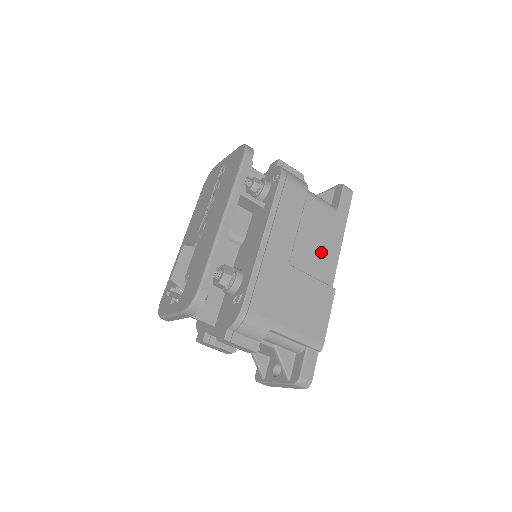
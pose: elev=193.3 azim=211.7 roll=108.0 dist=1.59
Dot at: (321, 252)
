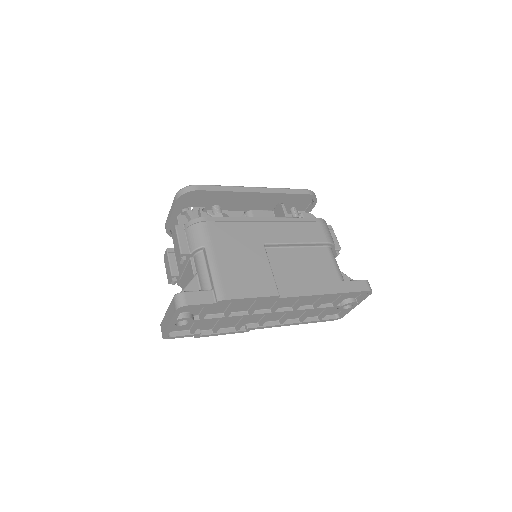
Dot at: (298, 276)
